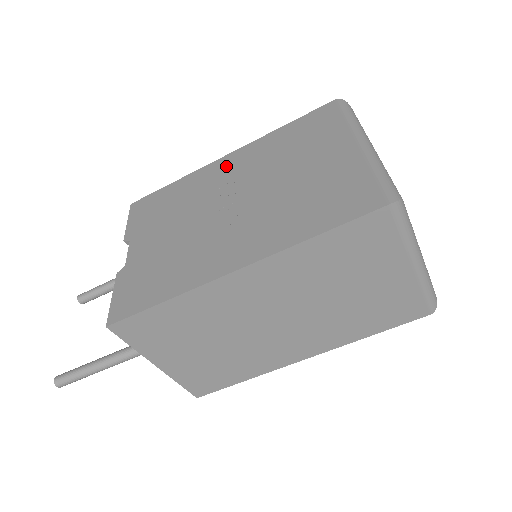
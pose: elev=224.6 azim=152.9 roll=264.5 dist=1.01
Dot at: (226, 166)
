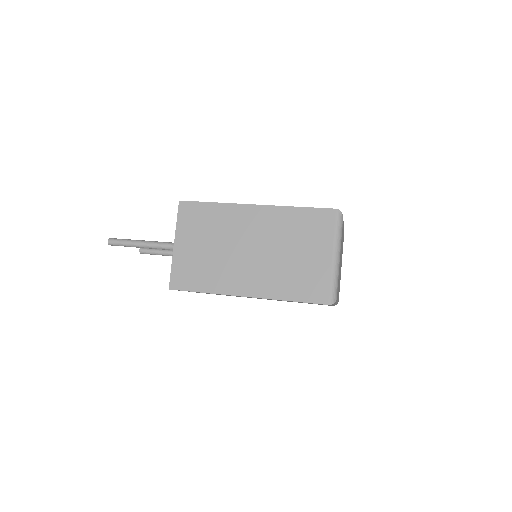
Dot at: occluded
